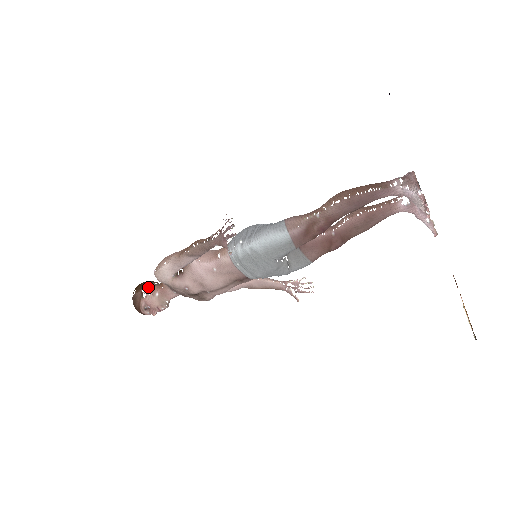
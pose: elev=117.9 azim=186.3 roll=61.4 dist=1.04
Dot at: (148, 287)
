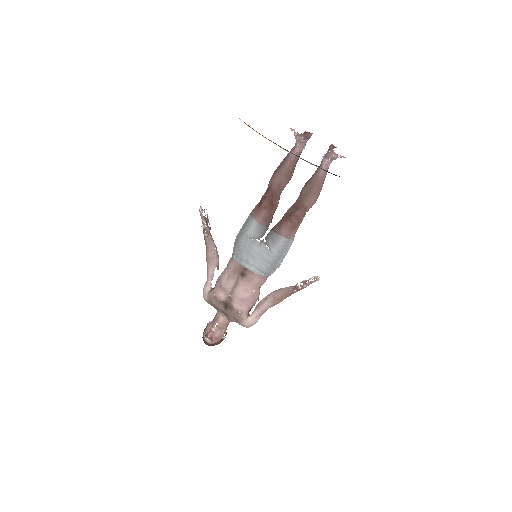
Dot at: occluded
